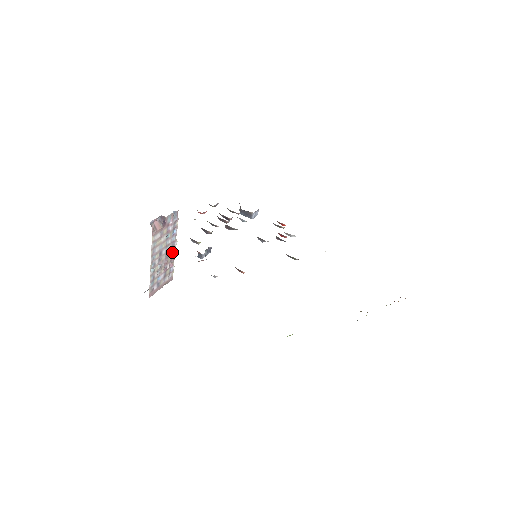
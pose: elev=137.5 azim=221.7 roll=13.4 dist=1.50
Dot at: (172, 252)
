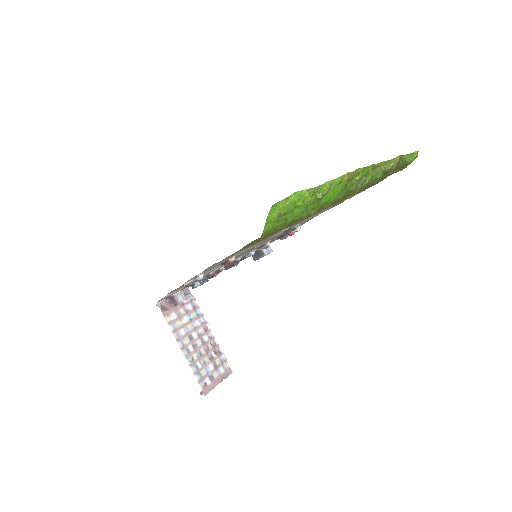
Dot at: (210, 337)
